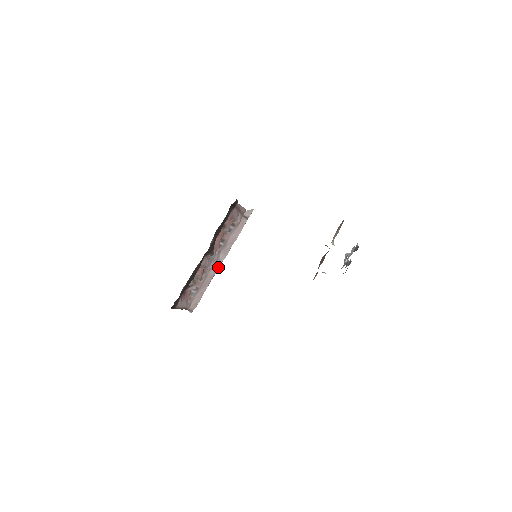
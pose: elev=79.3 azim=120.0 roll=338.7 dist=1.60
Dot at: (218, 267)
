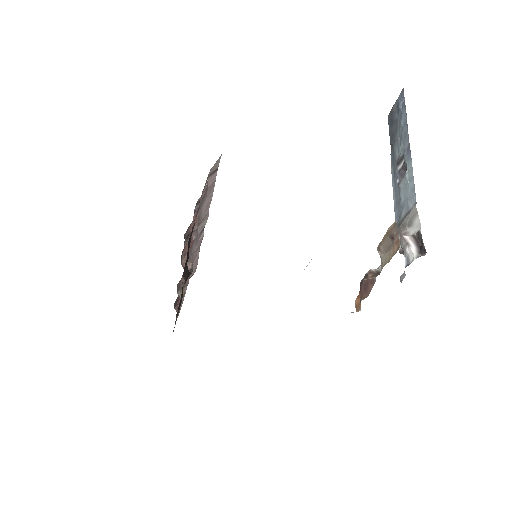
Dot at: (202, 232)
